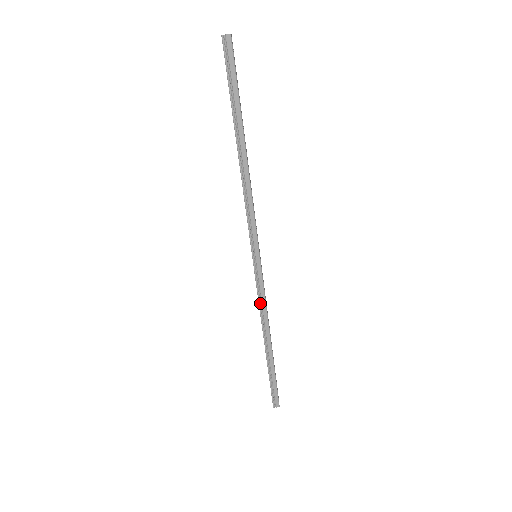
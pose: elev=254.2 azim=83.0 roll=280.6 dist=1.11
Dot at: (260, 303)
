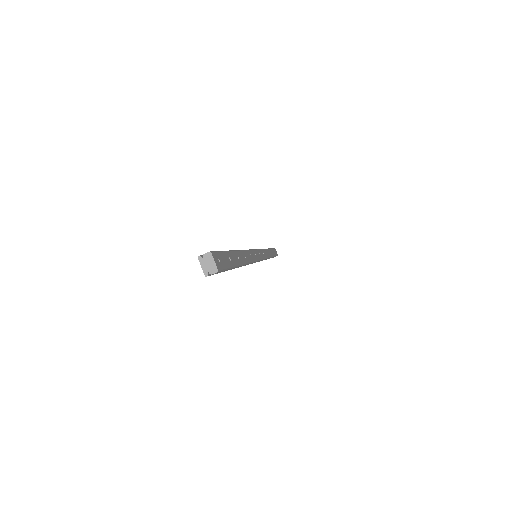
Dot at: (262, 260)
